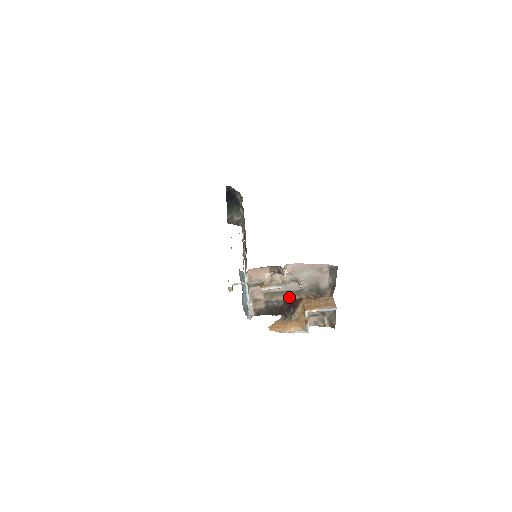
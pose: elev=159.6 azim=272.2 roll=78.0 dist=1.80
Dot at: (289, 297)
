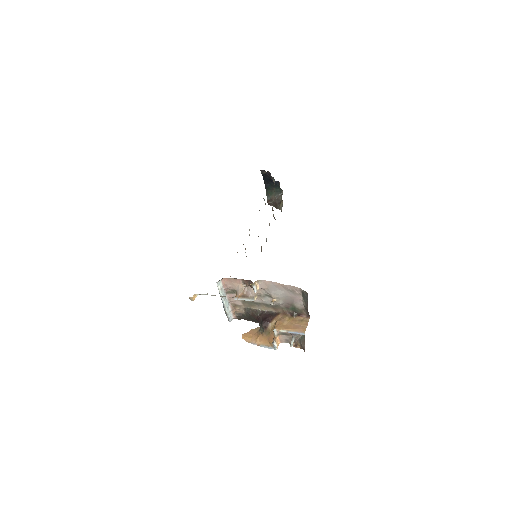
Dot at: (267, 309)
